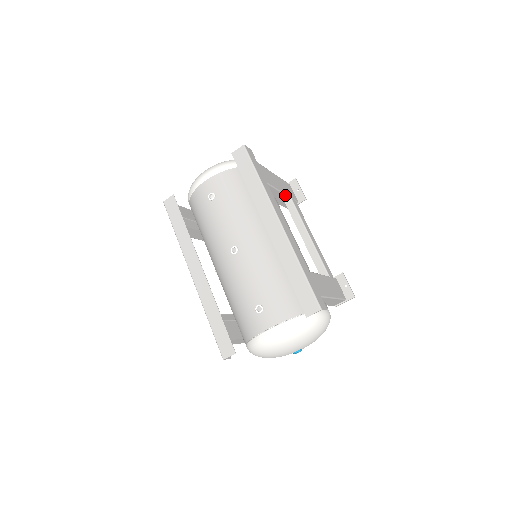
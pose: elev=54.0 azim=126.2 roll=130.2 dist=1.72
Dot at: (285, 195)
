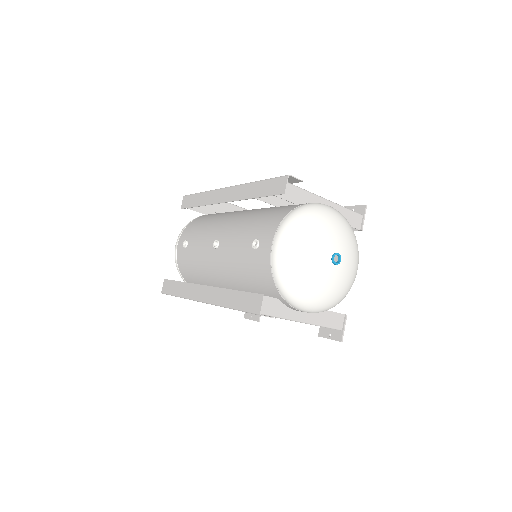
Dot at: occluded
